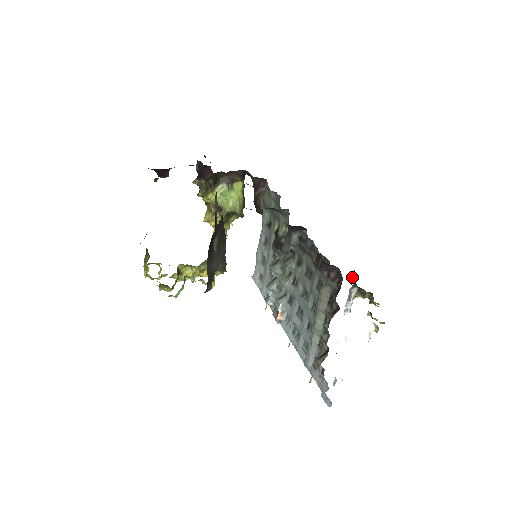
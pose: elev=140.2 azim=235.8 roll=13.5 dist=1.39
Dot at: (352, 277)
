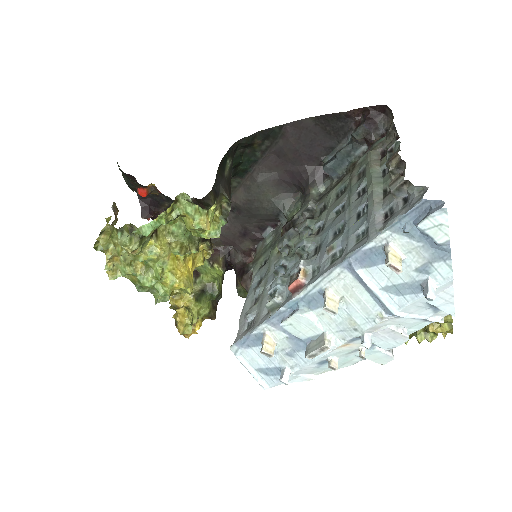
Dot at: occluded
